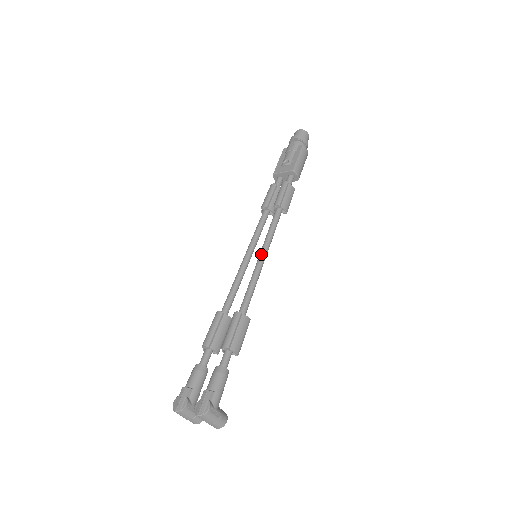
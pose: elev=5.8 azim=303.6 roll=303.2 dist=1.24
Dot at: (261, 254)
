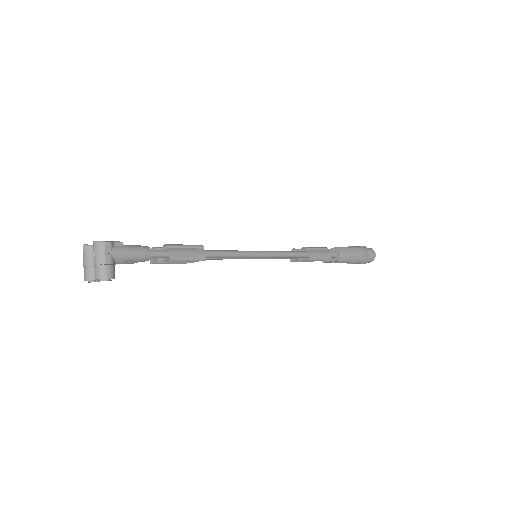
Dot at: occluded
